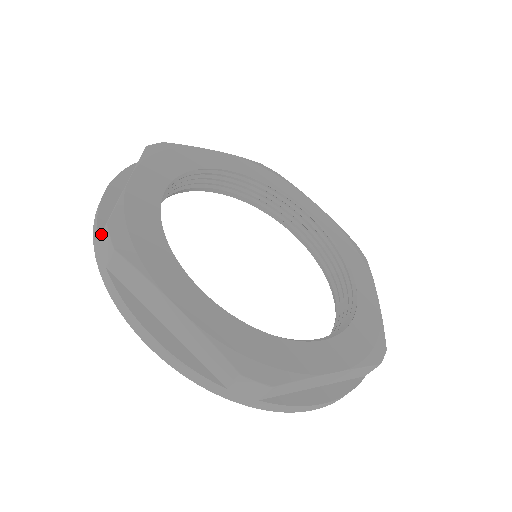
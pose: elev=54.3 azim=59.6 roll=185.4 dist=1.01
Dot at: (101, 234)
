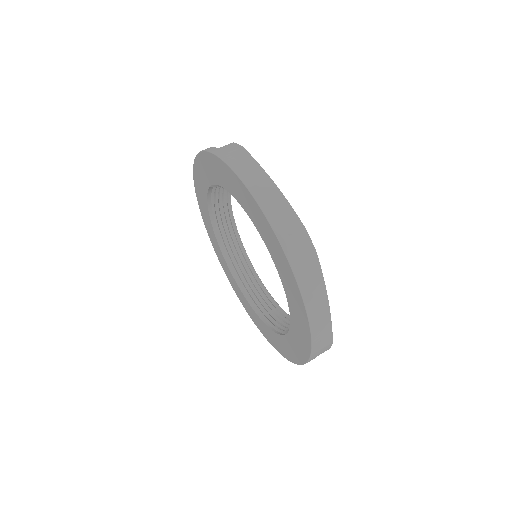
Dot at: occluded
